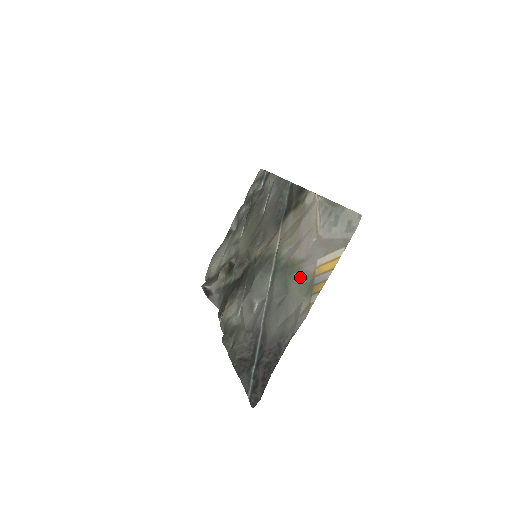
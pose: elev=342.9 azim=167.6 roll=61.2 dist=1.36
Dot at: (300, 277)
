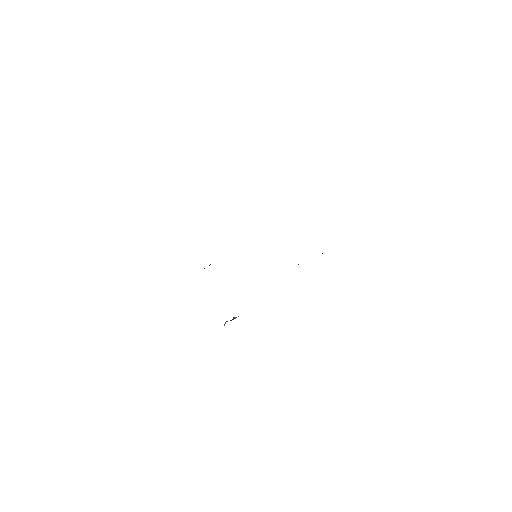
Dot at: occluded
